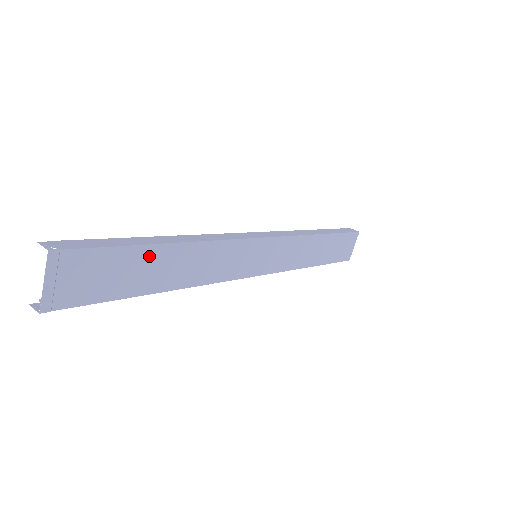
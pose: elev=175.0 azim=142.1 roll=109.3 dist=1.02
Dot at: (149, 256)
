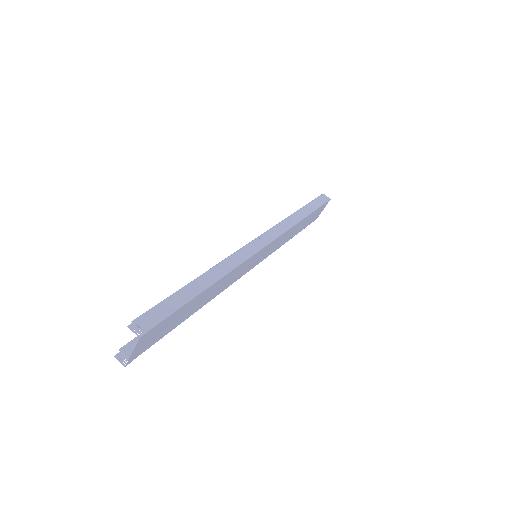
Dot at: (193, 302)
